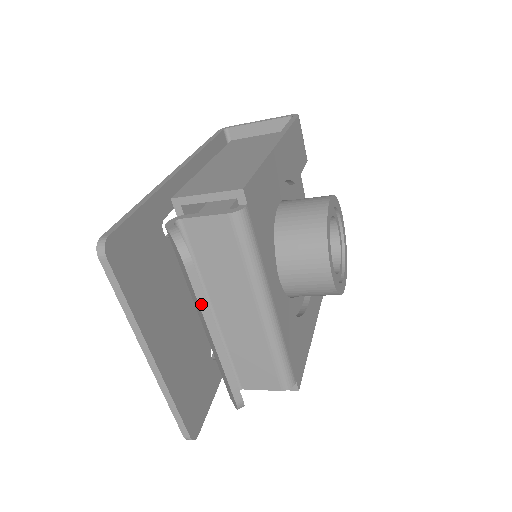
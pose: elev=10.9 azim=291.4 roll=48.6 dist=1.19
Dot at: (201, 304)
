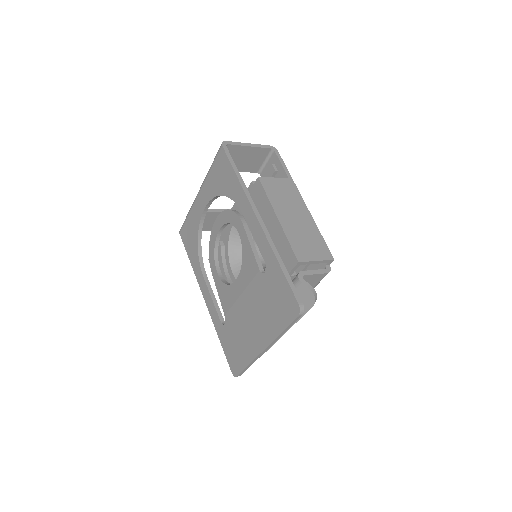
Dot at: occluded
